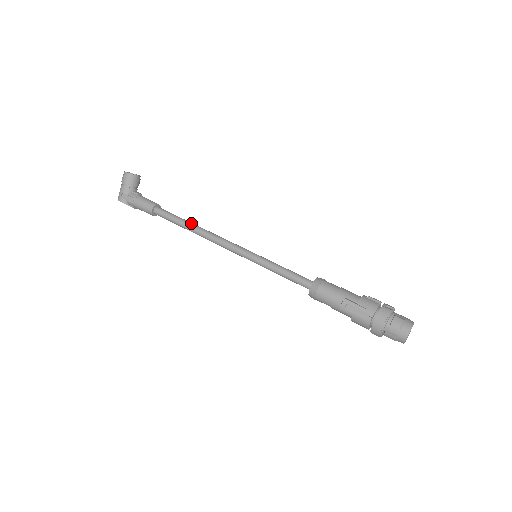
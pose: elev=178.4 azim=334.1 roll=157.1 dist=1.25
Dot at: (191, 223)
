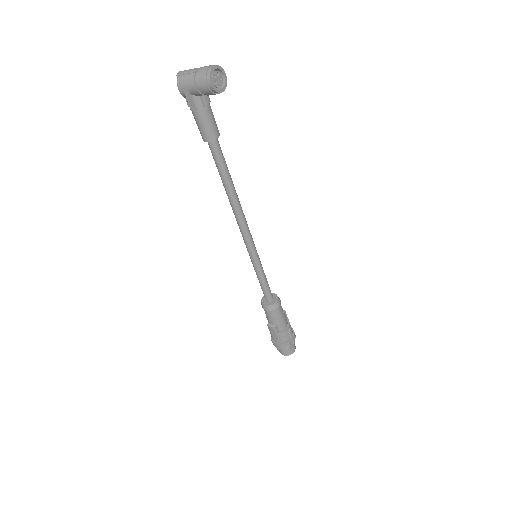
Dot at: (232, 189)
